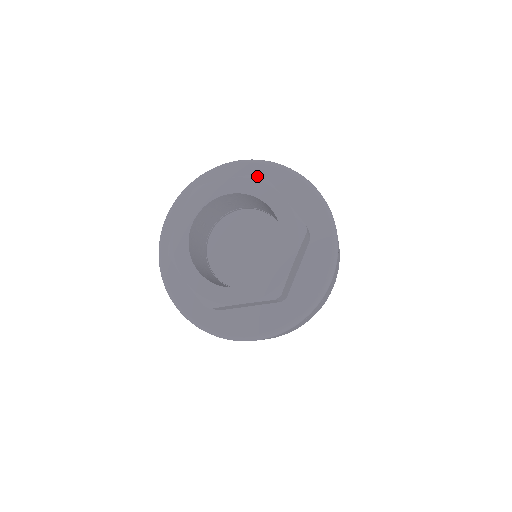
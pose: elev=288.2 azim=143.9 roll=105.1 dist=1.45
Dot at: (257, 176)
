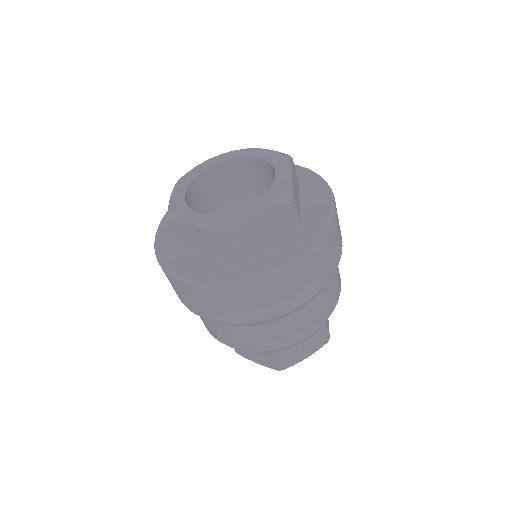
Dot at: (232, 151)
